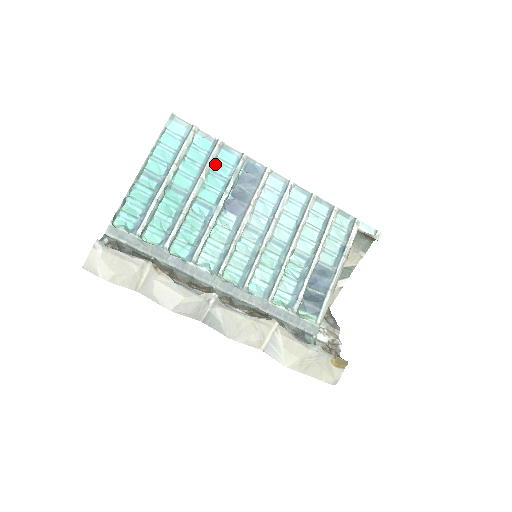
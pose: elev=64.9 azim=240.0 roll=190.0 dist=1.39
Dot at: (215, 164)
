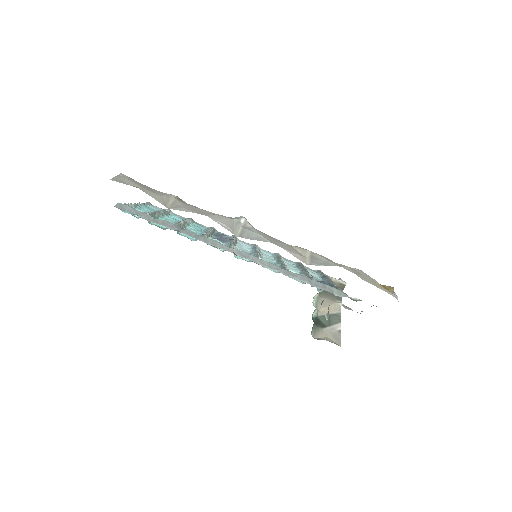
Dot at: occluded
